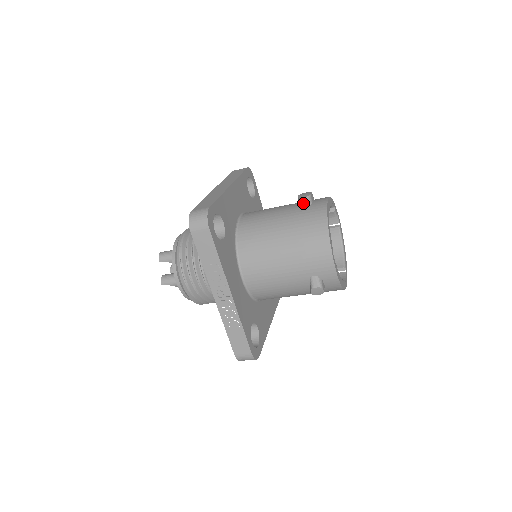
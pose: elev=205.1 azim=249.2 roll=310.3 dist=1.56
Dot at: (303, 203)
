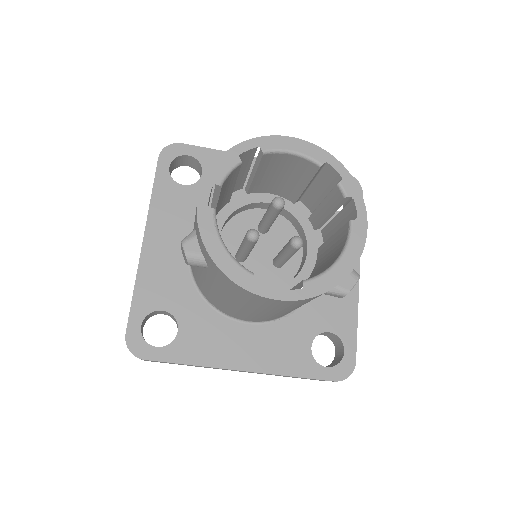
Dot at: occluded
